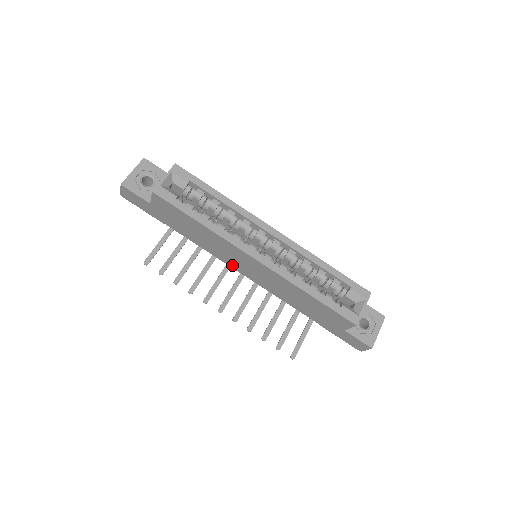
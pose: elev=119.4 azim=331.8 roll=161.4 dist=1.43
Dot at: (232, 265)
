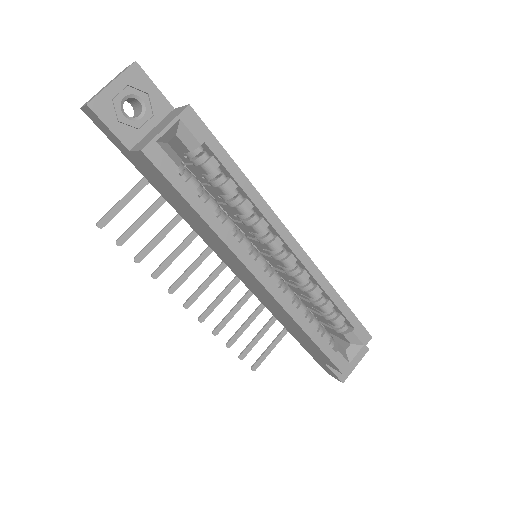
Dot at: (220, 256)
